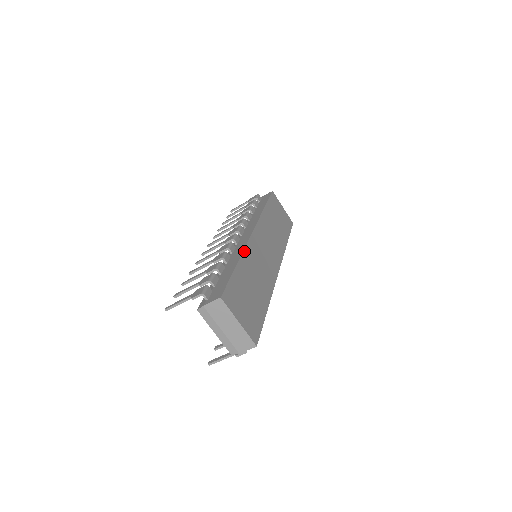
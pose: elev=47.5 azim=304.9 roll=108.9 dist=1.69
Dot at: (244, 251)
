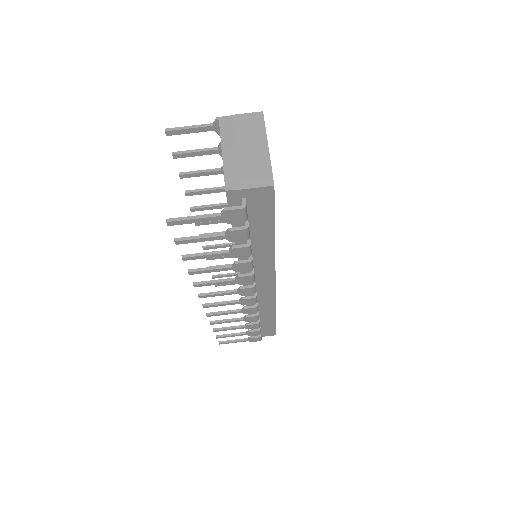
Dot at: occluded
